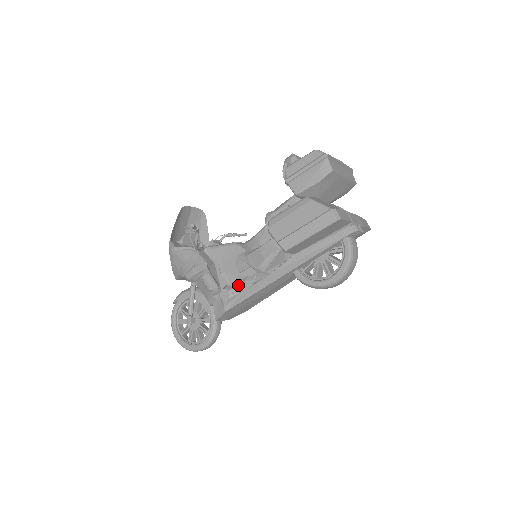
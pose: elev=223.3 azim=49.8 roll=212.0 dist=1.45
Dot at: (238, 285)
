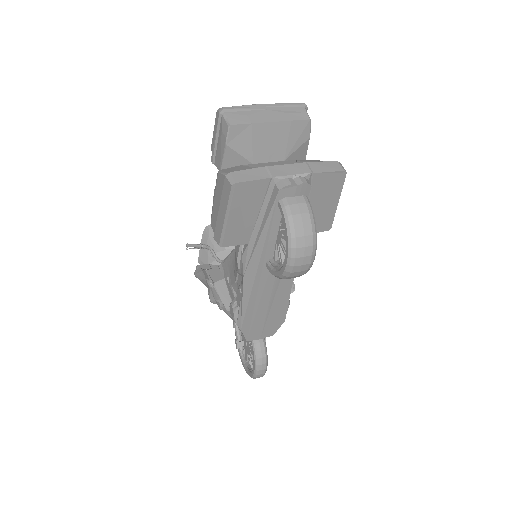
Dot at: (237, 297)
